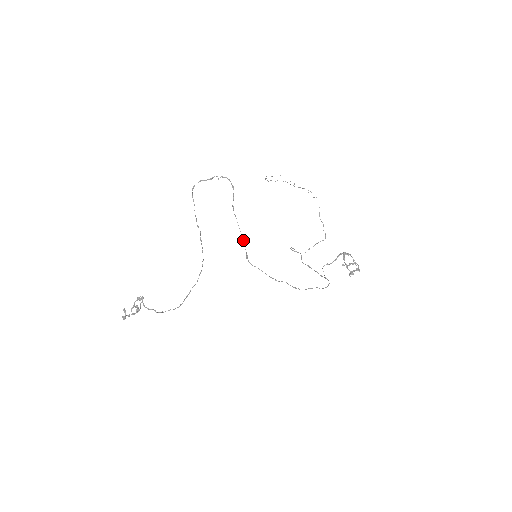
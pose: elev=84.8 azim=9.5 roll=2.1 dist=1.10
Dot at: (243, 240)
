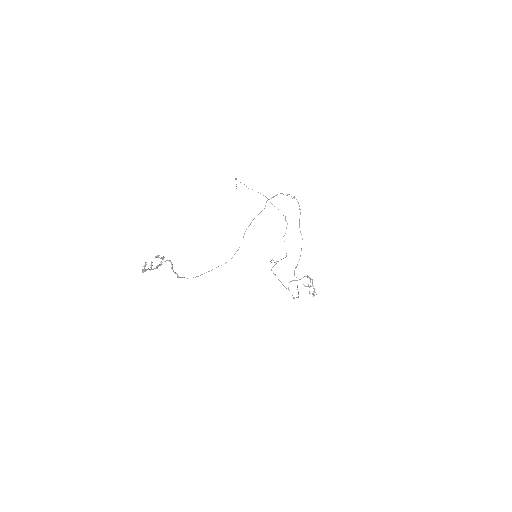
Dot at: occluded
